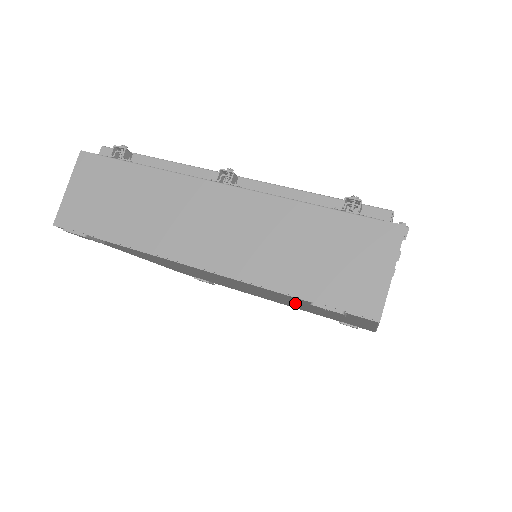
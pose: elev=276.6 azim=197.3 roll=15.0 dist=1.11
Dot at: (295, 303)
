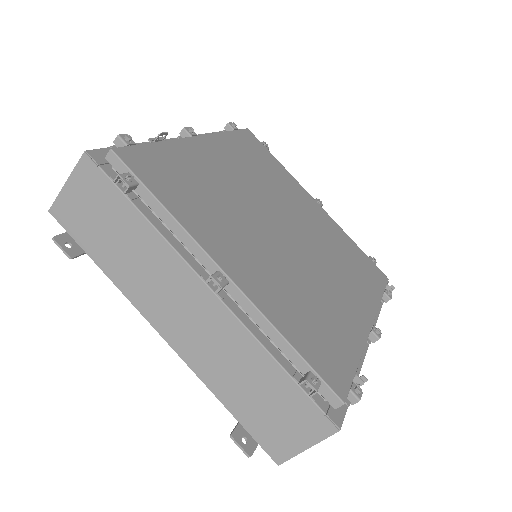
Dot at: occluded
